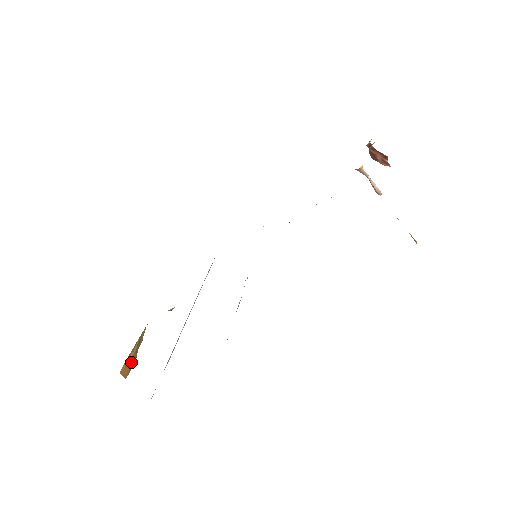
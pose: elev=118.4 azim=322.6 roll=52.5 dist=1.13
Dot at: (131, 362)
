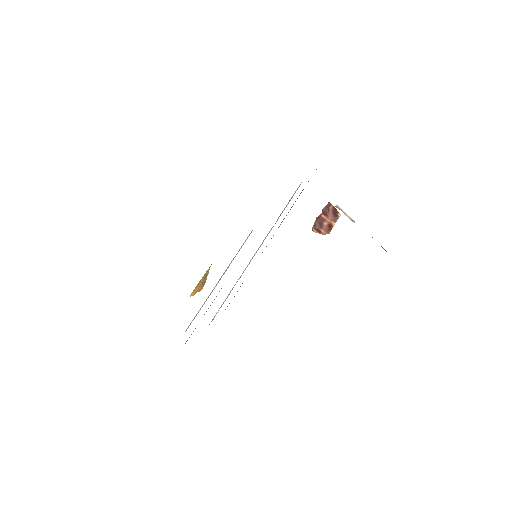
Dot at: (201, 285)
